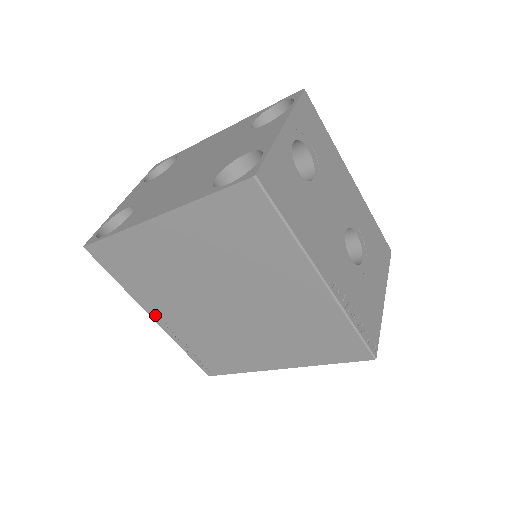
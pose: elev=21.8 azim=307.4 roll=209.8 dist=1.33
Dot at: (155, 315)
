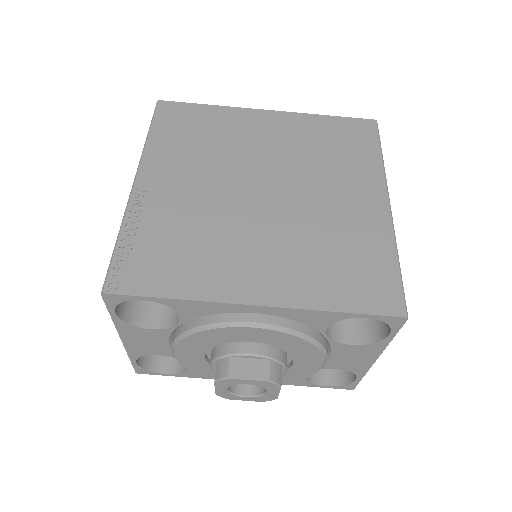
Dot at: (145, 179)
